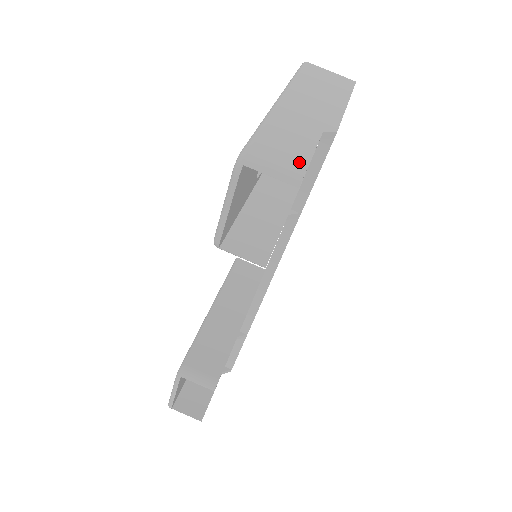
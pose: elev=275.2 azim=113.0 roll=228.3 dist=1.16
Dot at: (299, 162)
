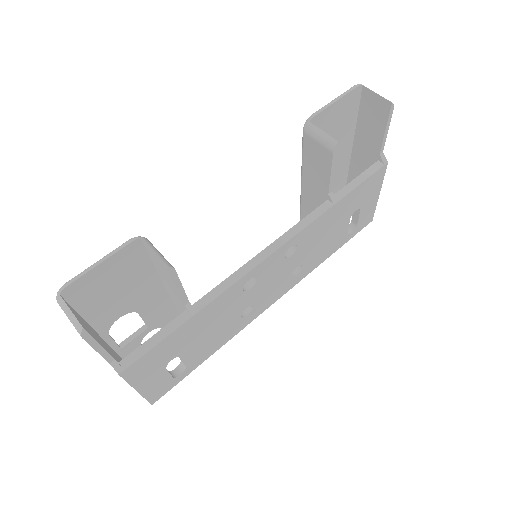
Dot at: occluded
